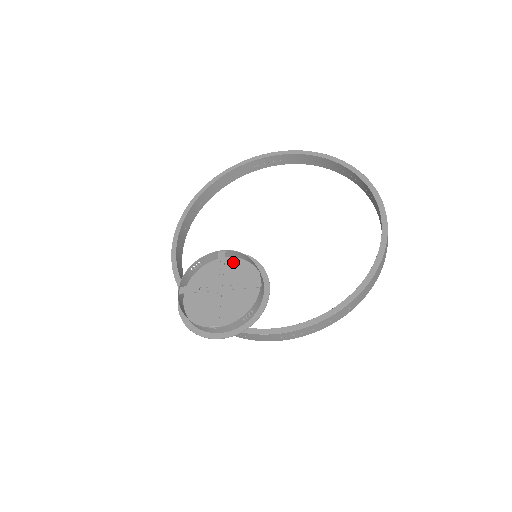
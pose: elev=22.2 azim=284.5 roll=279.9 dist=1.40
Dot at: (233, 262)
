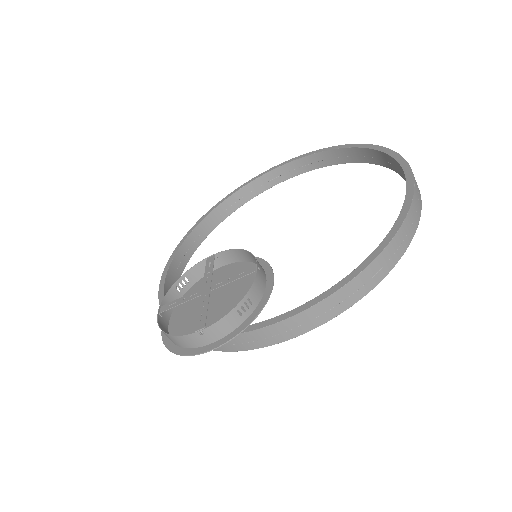
Dot at: (228, 268)
